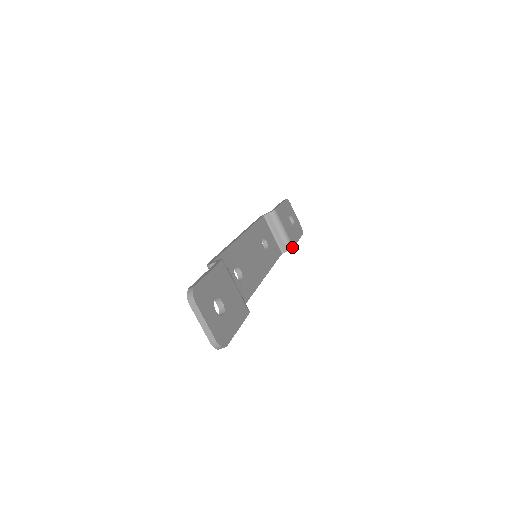
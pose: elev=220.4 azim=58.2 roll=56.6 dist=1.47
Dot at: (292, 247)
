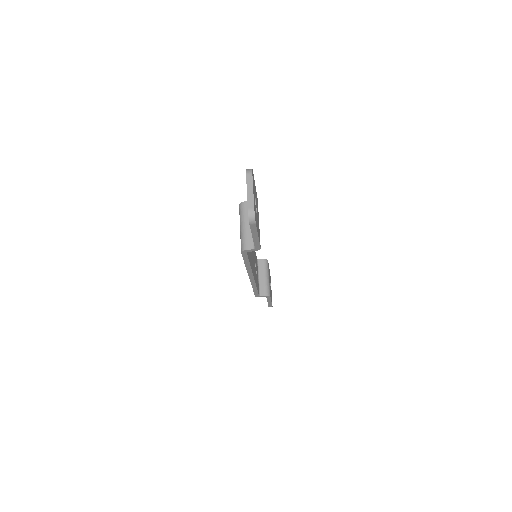
Dot at: (269, 295)
